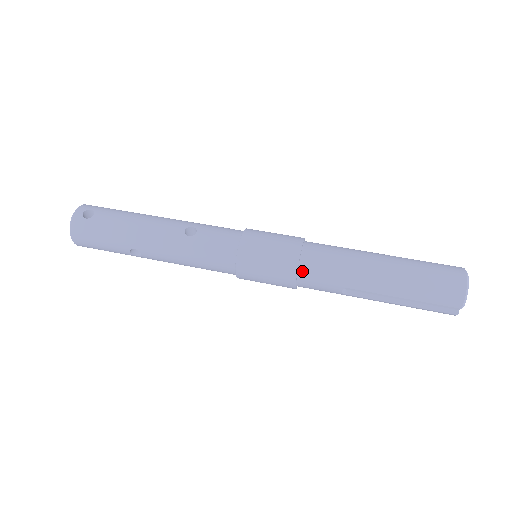
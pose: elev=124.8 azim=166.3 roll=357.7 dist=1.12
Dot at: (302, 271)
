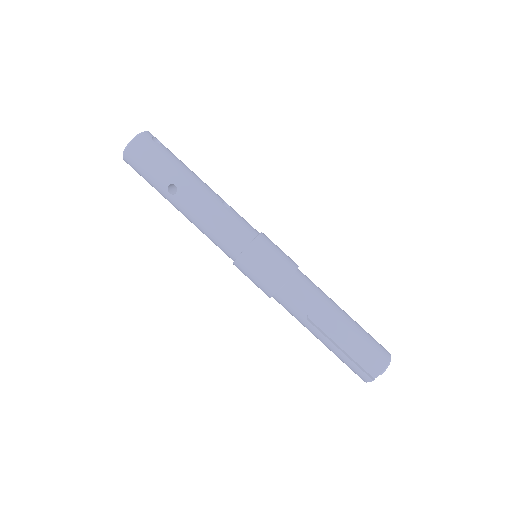
Dot at: (292, 281)
